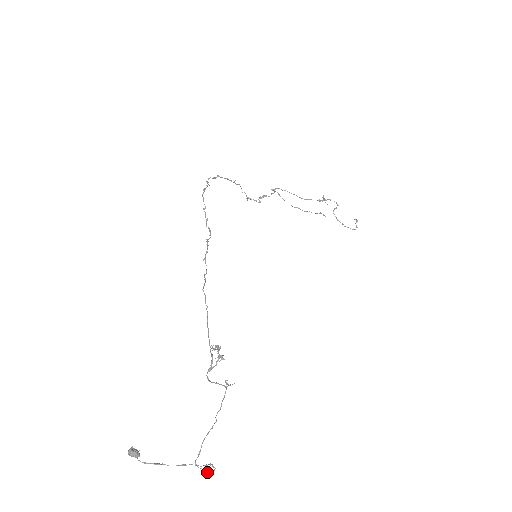
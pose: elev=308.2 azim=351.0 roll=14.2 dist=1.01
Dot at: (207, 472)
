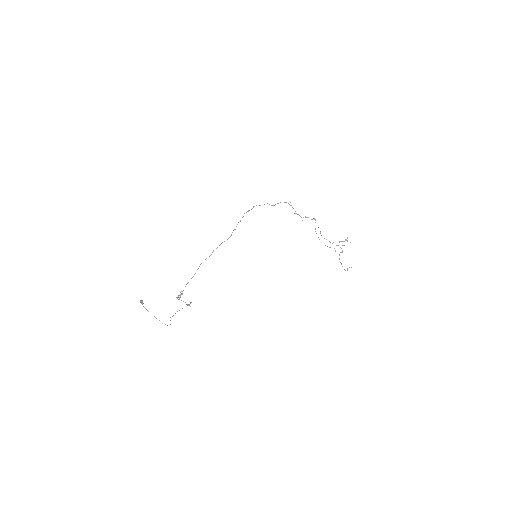
Dot at: (170, 324)
